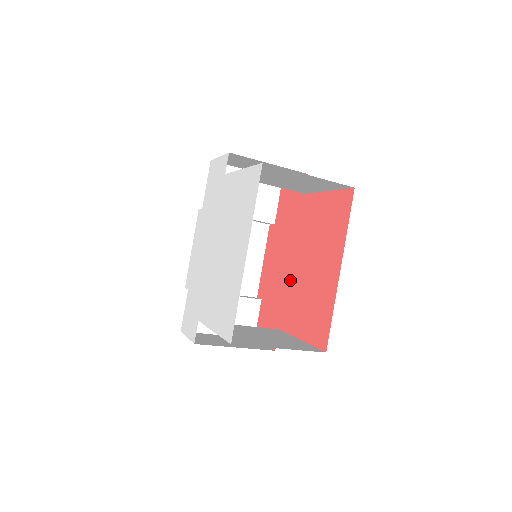
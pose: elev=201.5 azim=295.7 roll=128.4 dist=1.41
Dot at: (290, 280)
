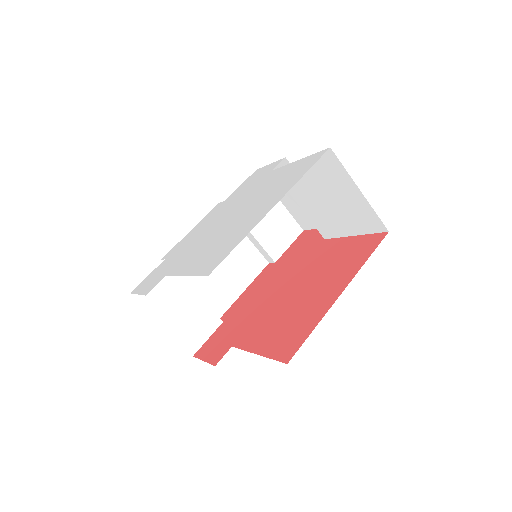
Dot at: (271, 304)
